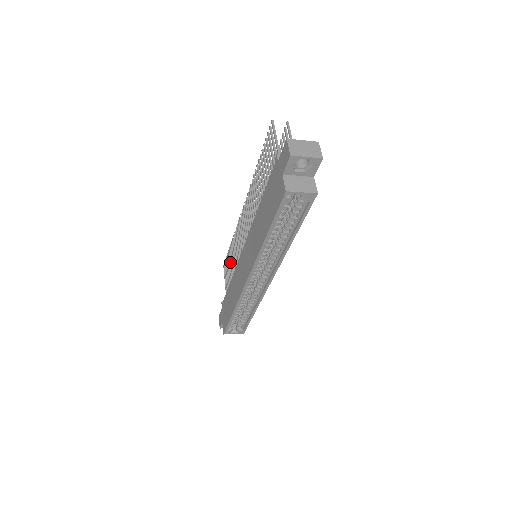
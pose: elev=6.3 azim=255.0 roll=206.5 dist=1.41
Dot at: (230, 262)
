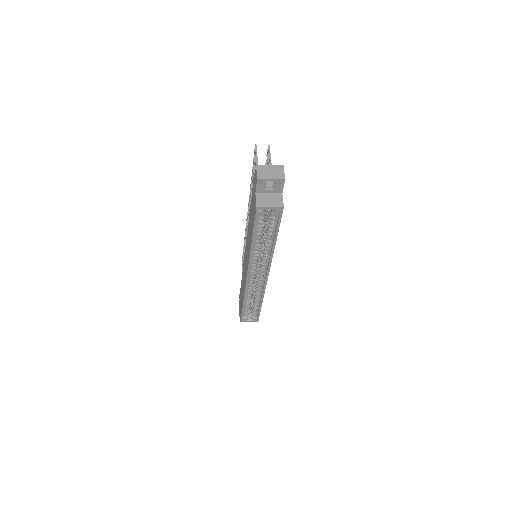
Dot at: occluded
